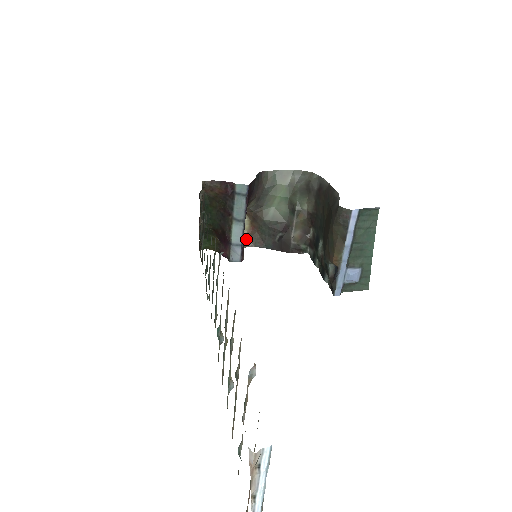
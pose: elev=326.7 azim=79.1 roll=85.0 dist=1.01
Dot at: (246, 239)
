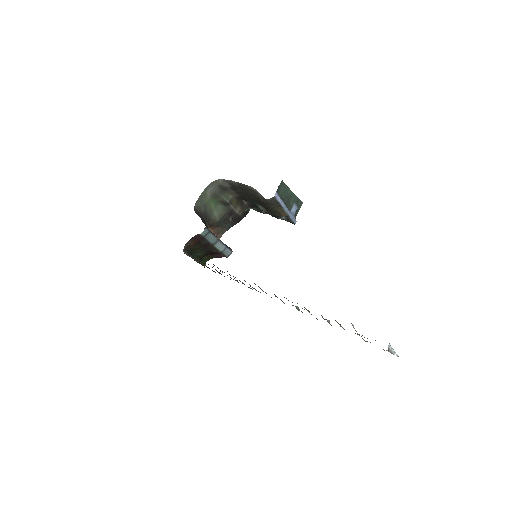
Dot at: occluded
